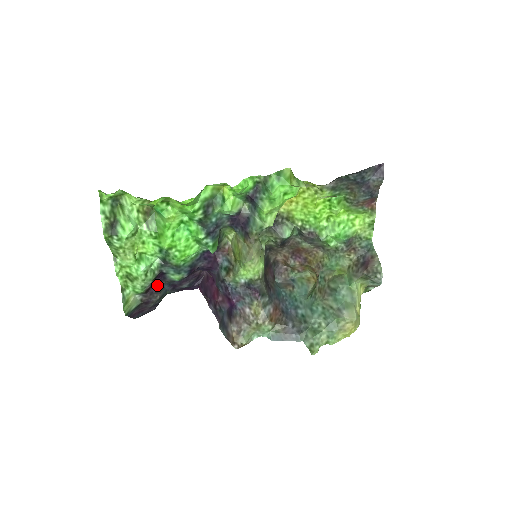
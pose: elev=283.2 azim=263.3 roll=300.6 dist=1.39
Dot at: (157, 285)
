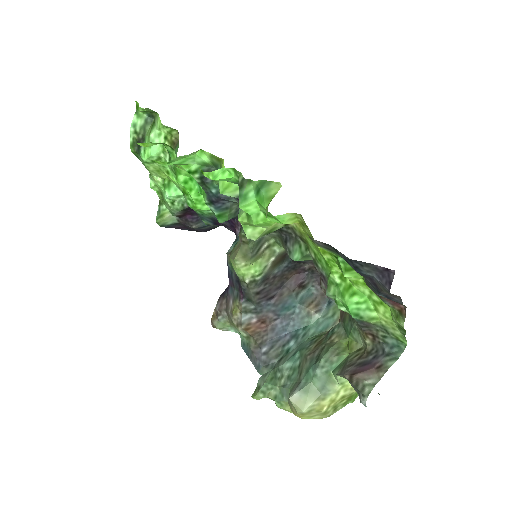
Dot at: (193, 215)
